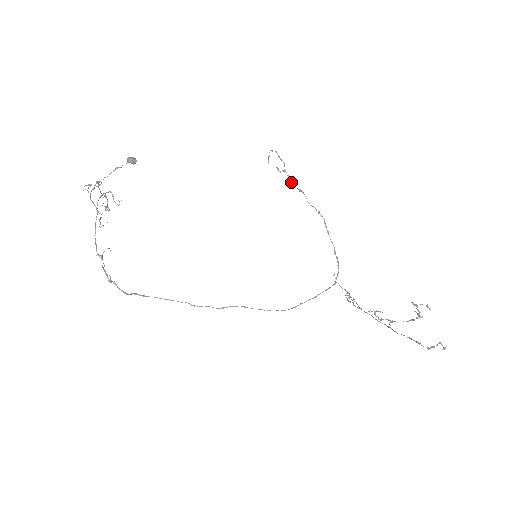
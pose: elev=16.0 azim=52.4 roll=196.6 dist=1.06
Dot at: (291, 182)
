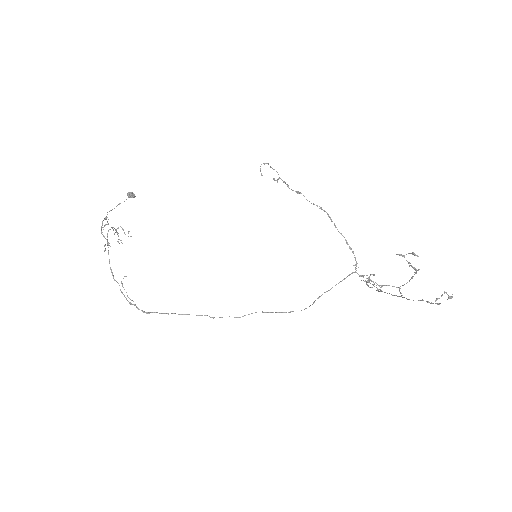
Dot at: (288, 187)
